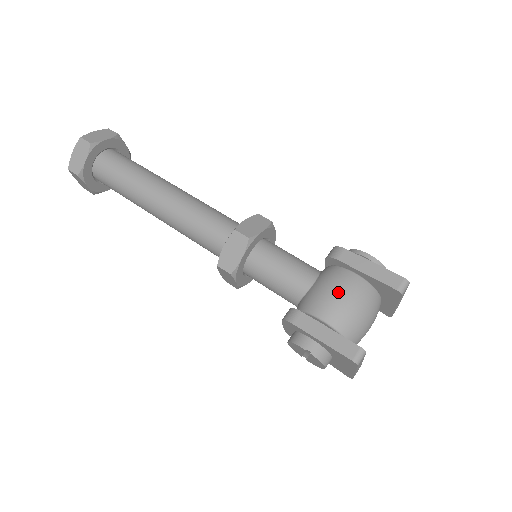
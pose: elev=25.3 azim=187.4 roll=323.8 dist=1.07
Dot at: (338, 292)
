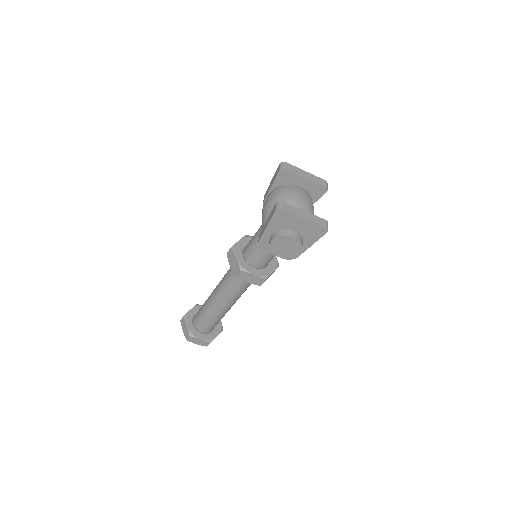
Dot at: (264, 206)
